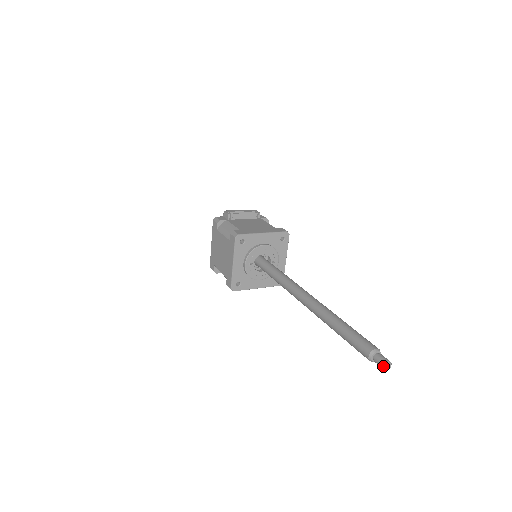
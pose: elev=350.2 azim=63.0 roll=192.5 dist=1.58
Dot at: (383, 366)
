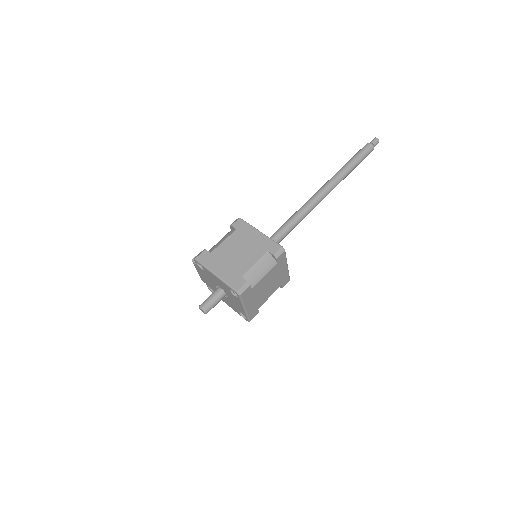
Dot at: (377, 138)
